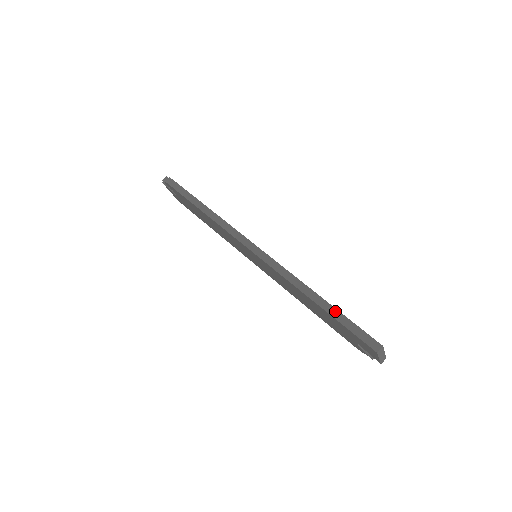
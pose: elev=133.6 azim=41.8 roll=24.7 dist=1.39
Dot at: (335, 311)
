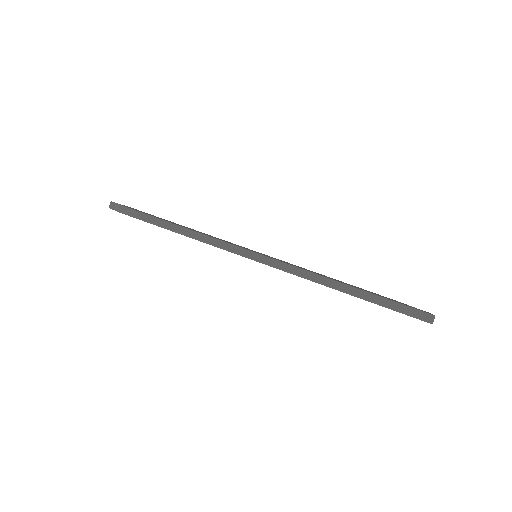
Dot at: (375, 297)
